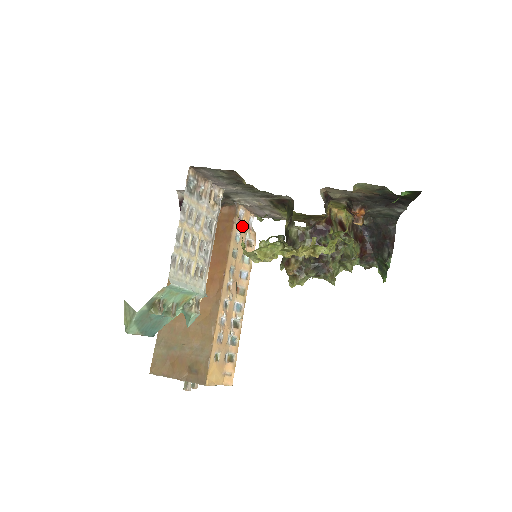
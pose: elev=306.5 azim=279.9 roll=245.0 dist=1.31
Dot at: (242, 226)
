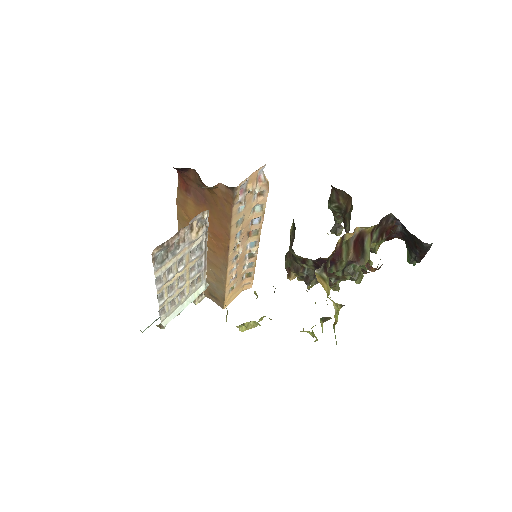
Dot at: (247, 192)
